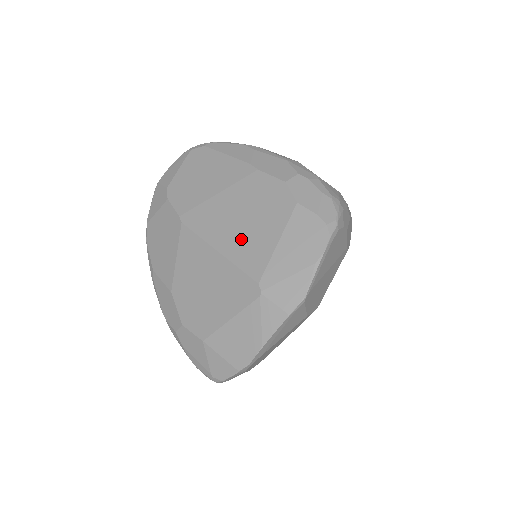
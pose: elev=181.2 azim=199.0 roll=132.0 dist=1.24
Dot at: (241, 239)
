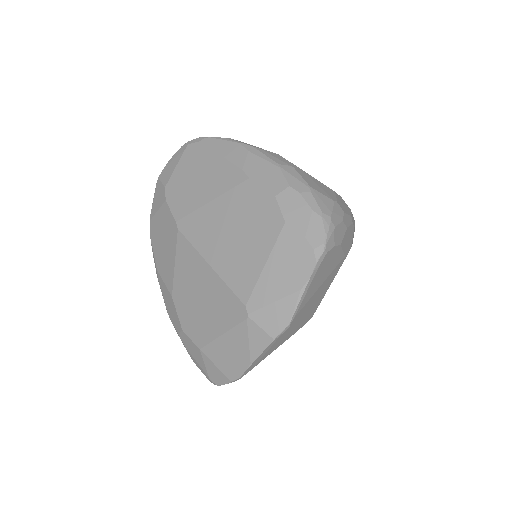
Dot at: (231, 255)
